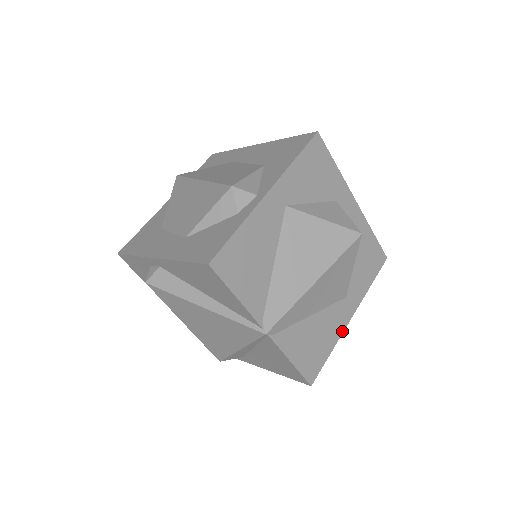
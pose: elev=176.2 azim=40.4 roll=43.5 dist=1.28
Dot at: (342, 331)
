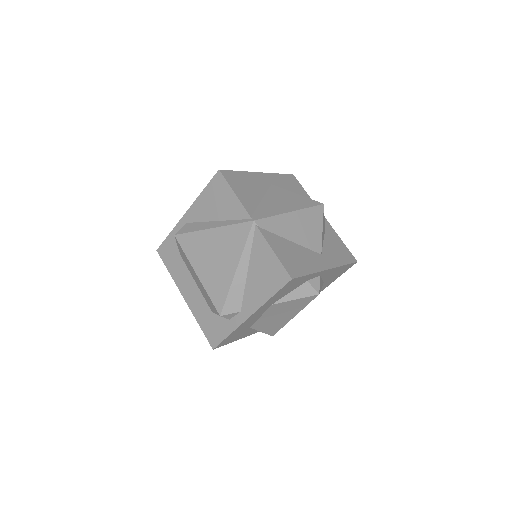
Dot at: (320, 270)
